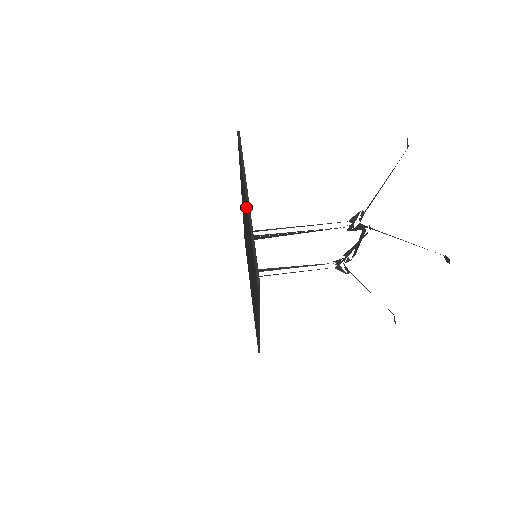
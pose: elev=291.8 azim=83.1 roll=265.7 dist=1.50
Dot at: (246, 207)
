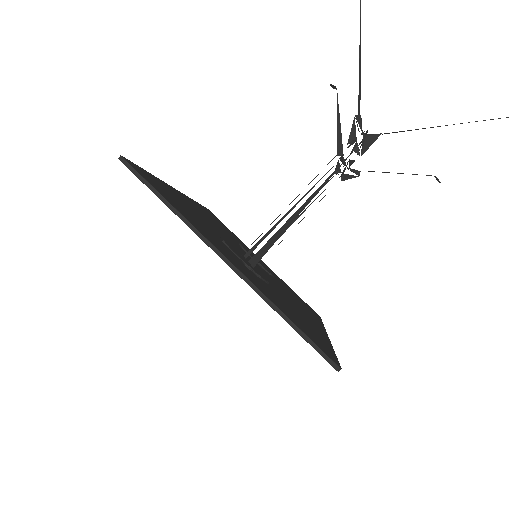
Dot at: occluded
